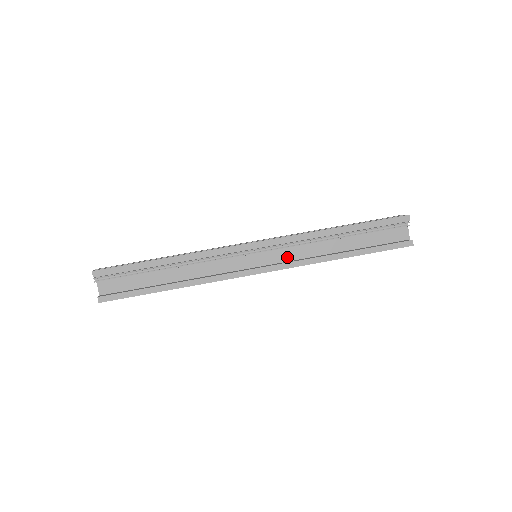
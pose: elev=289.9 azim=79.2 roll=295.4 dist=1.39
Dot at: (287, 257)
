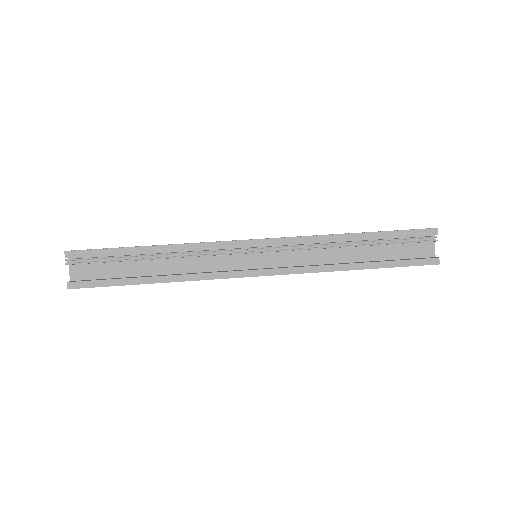
Dot at: (292, 261)
